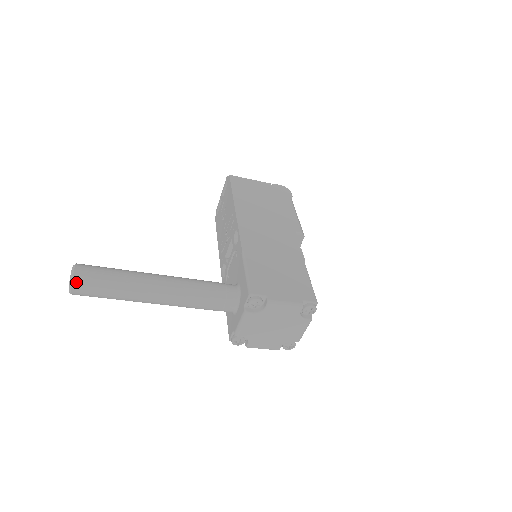
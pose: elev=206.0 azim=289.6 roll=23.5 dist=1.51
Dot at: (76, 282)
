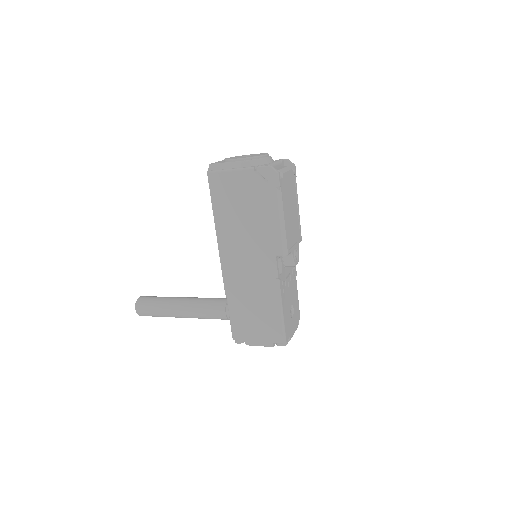
Dot at: occluded
